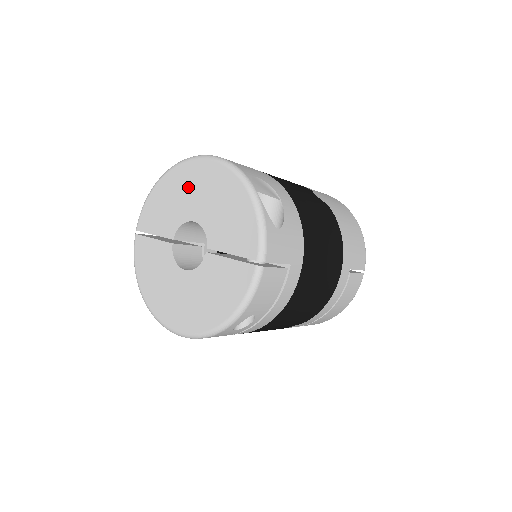
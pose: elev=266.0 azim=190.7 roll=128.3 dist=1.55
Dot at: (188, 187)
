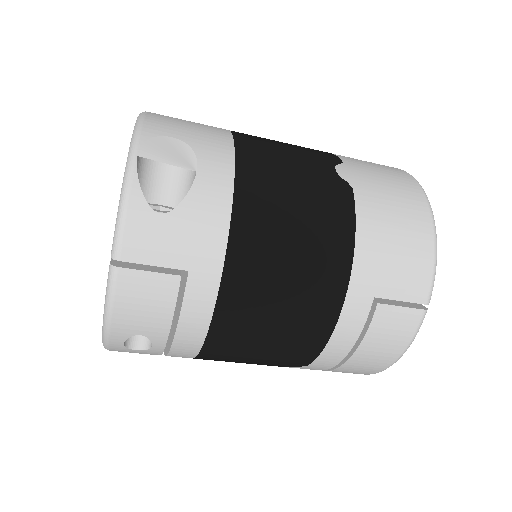
Dot at: occluded
